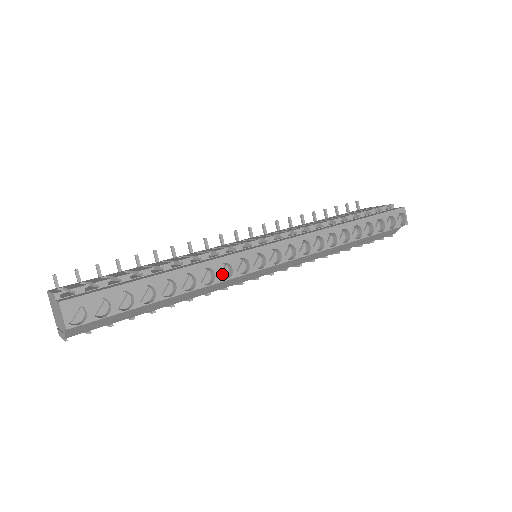
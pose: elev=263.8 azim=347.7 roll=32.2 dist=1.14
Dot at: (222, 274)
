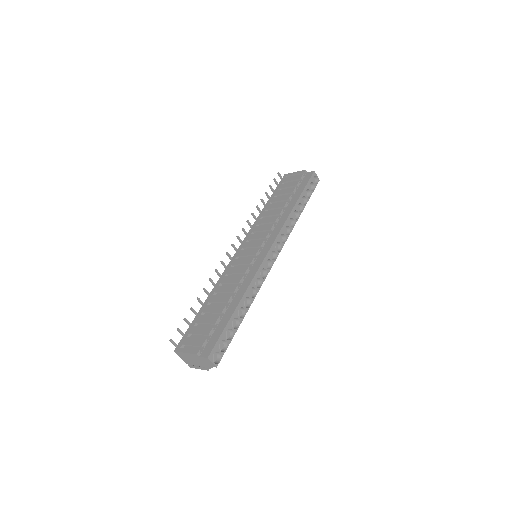
Dot at: (256, 284)
